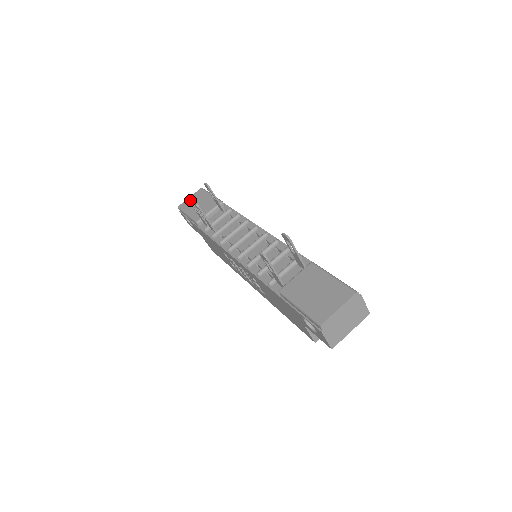
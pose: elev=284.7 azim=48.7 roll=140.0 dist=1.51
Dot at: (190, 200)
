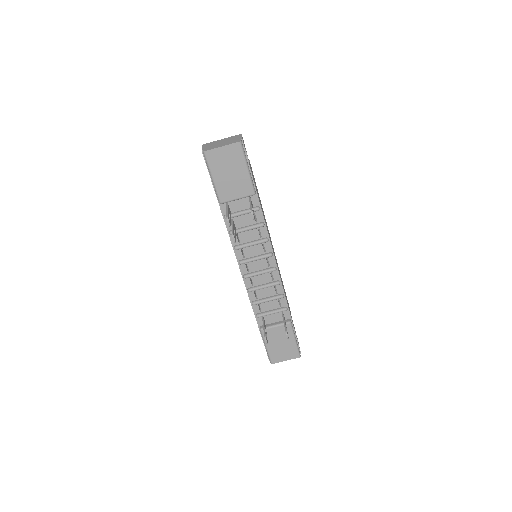
Dot at: occluded
